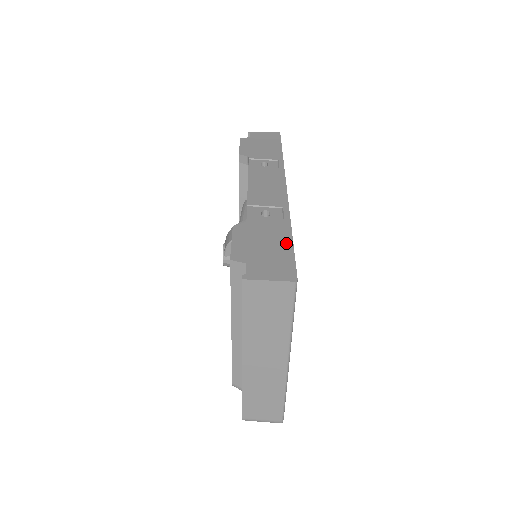
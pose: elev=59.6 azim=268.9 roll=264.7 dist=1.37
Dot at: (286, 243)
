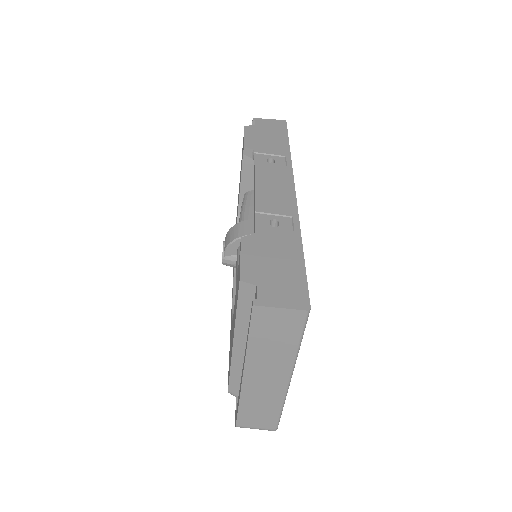
Dot at: (297, 262)
